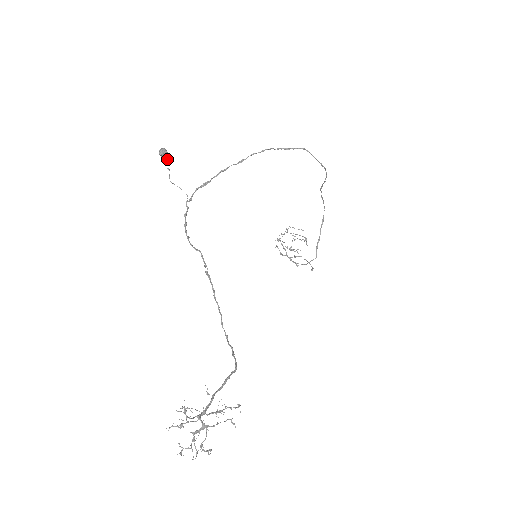
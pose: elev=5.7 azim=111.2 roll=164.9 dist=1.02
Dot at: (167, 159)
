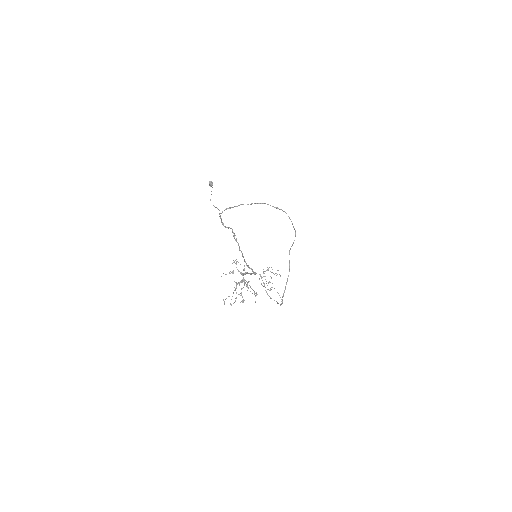
Dot at: occluded
